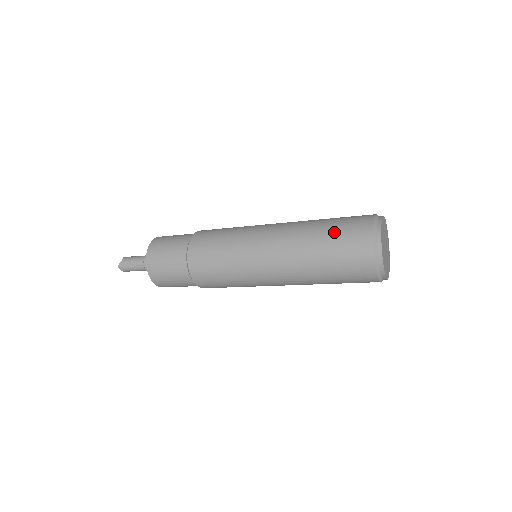
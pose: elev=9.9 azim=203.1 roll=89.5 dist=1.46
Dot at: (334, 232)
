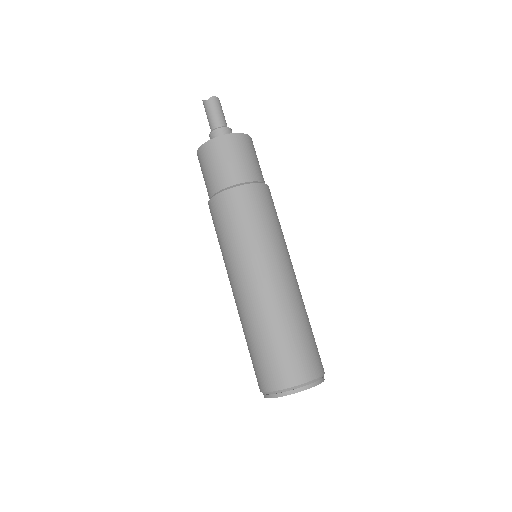
Dot at: (262, 353)
